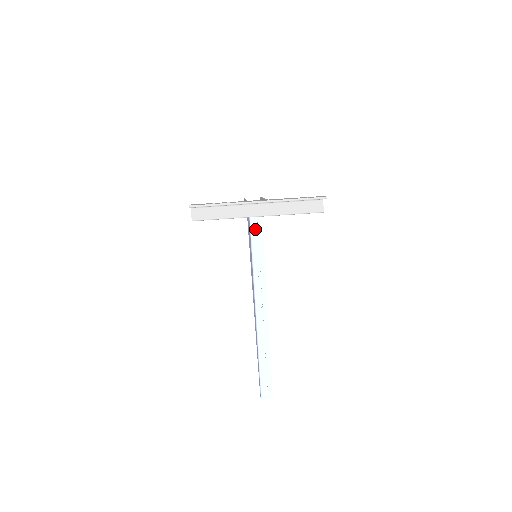
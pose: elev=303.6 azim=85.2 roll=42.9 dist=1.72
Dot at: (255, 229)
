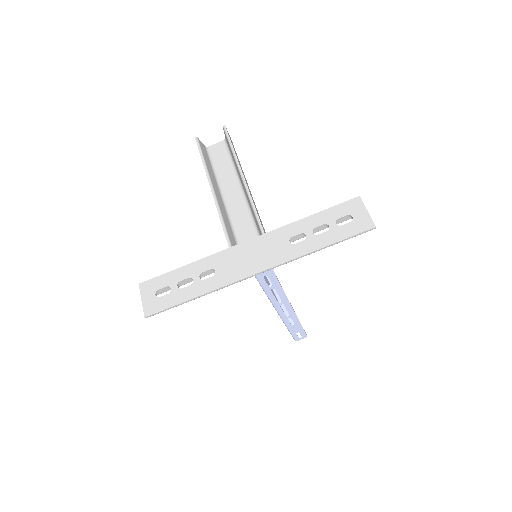
Dot at: occluded
